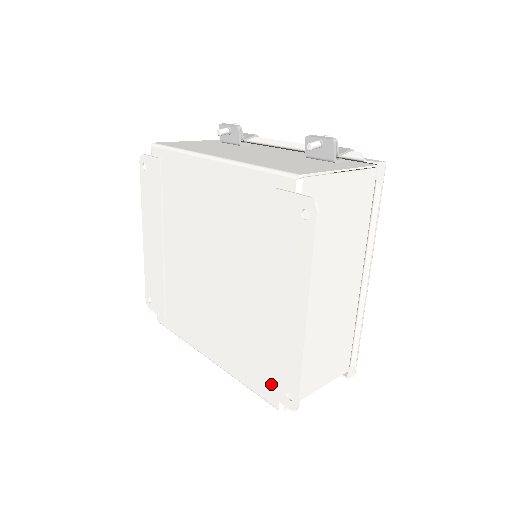
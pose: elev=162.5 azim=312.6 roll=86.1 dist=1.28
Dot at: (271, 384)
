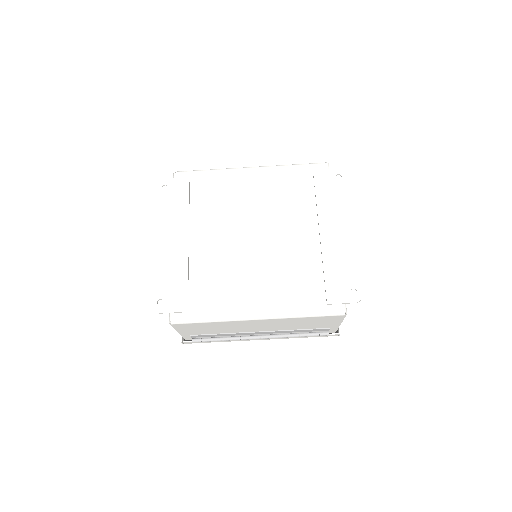
Dot at: (335, 293)
